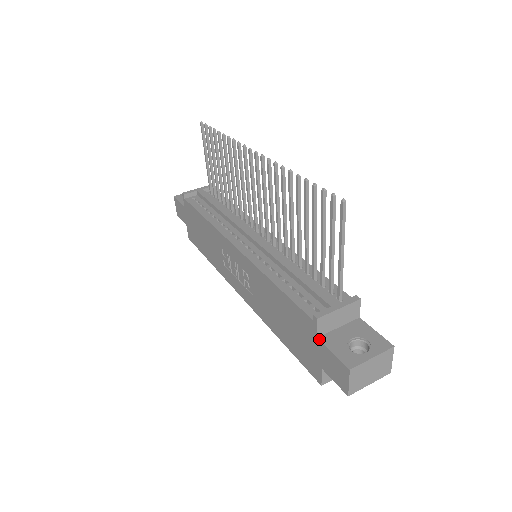
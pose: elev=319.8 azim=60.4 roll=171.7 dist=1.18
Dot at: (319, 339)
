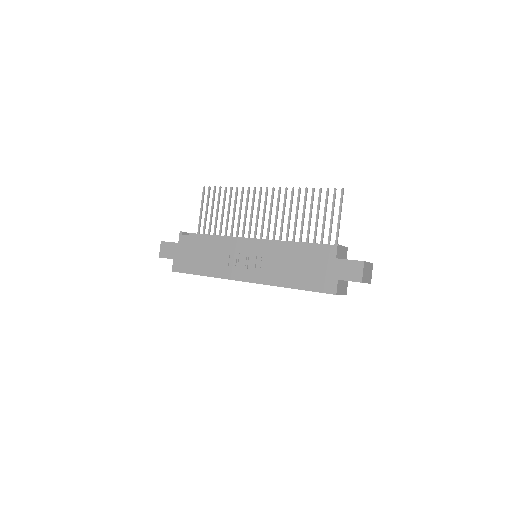
Dot at: occluded
